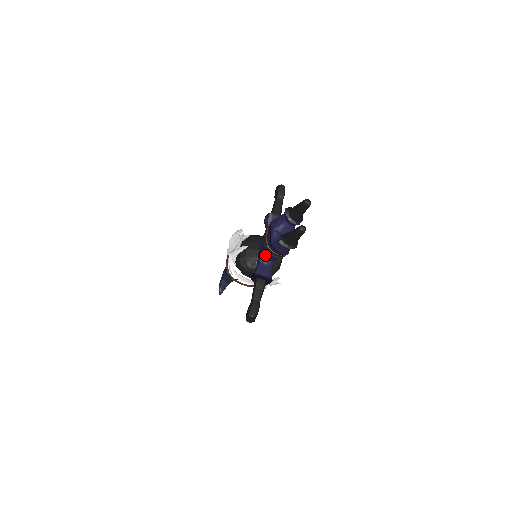
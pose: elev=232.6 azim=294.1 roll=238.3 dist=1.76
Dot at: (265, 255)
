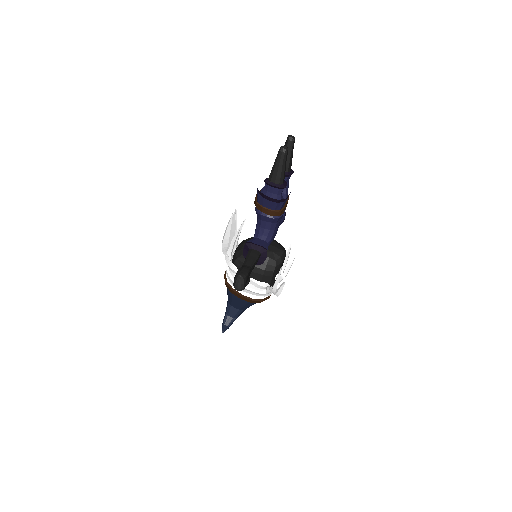
Dot at: (259, 227)
